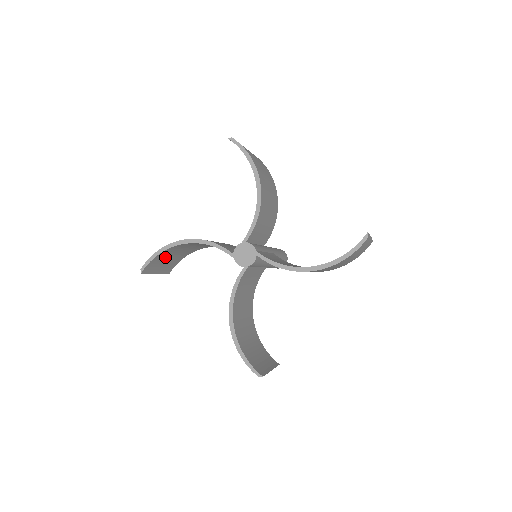
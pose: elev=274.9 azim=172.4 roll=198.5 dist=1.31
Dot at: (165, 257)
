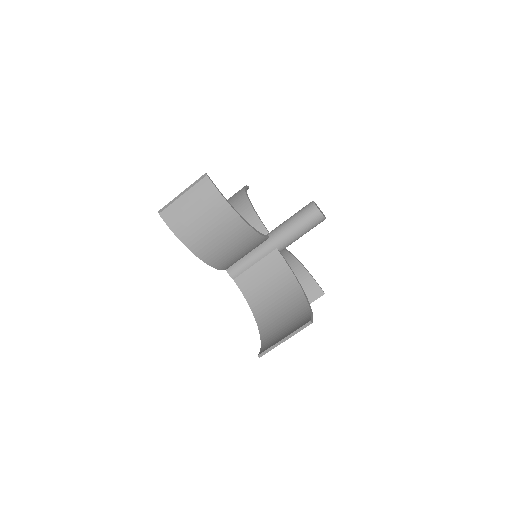
Dot at: occluded
